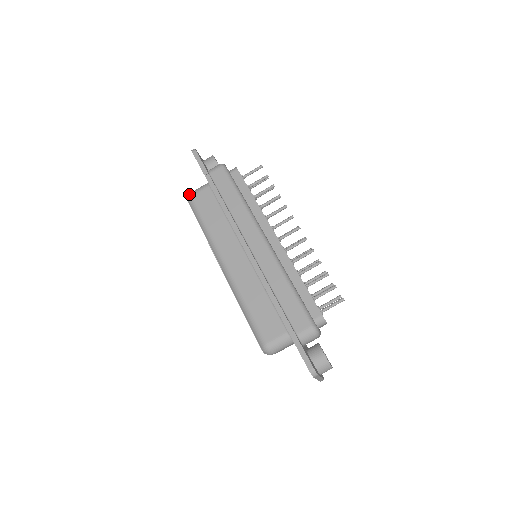
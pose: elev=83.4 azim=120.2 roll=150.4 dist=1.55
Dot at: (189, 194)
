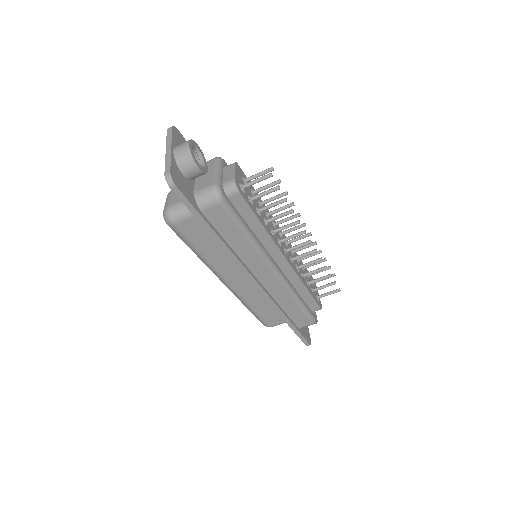
Dot at: (168, 219)
